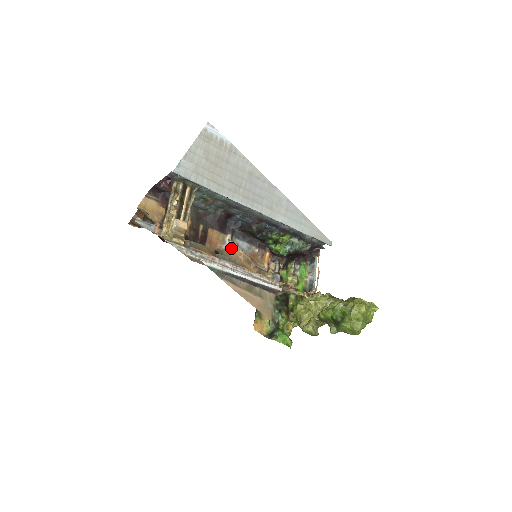
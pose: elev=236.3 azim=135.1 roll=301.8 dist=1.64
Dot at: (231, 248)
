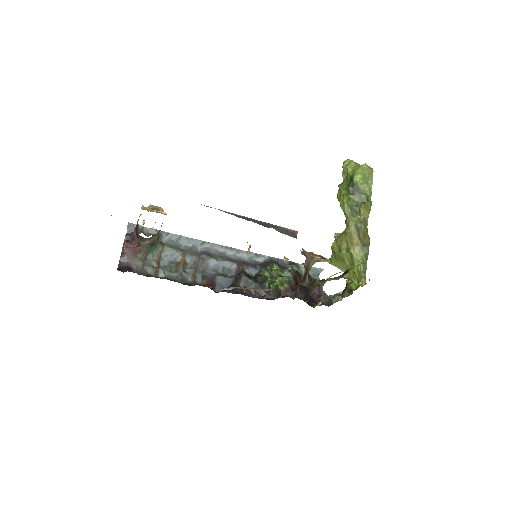
Dot at: (234, 288)
